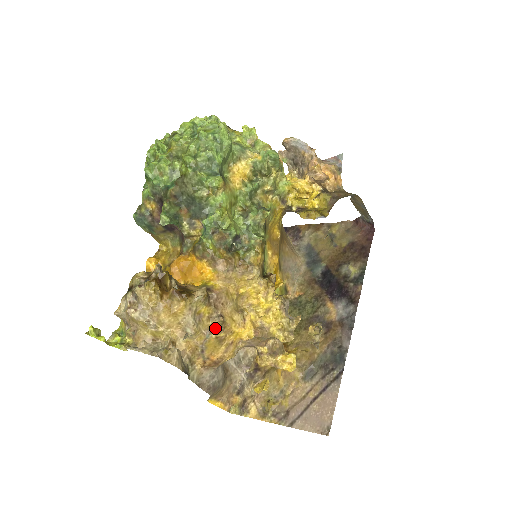
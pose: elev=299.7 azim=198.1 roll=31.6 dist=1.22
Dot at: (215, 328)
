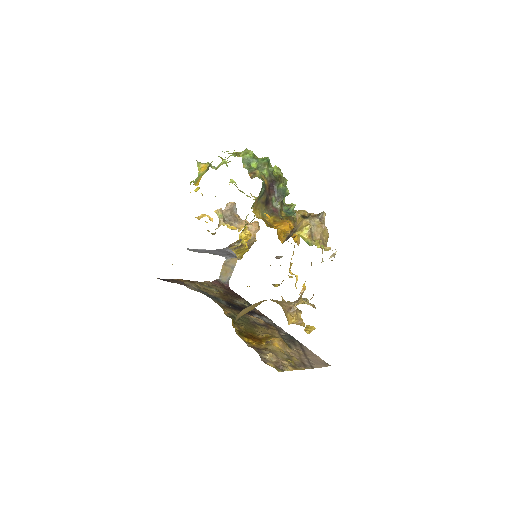
Dot at: occluded
